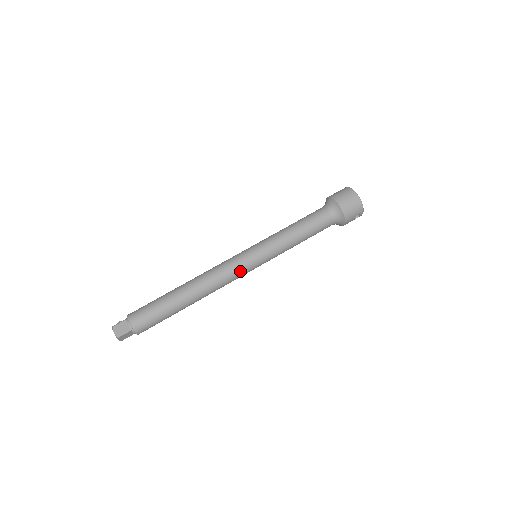
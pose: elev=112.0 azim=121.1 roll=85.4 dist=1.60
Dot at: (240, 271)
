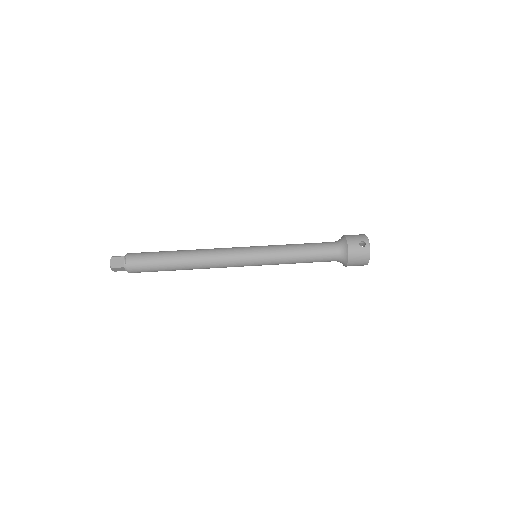
Dot at: (234, 249)
